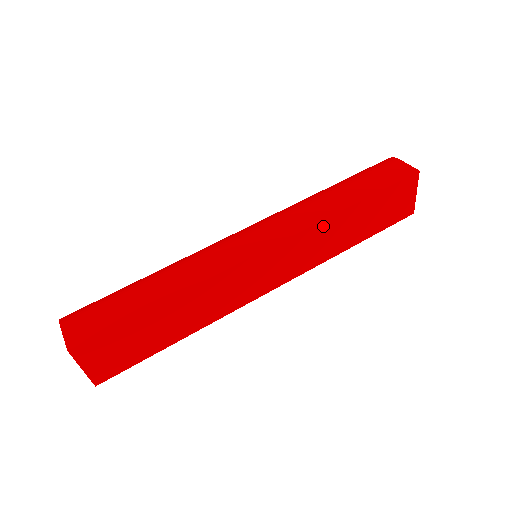
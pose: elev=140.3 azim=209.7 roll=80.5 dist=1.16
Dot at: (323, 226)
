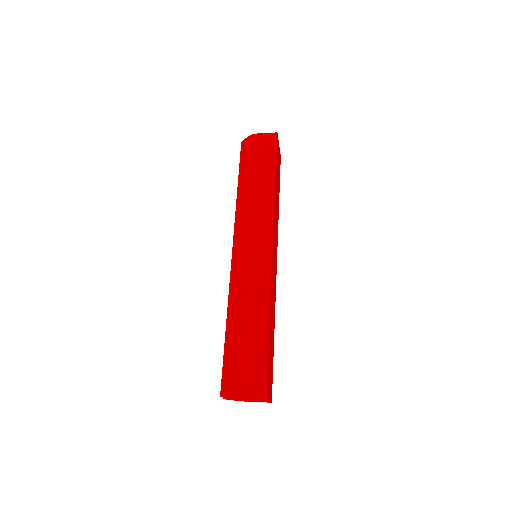
Dot at: (275, 207)
